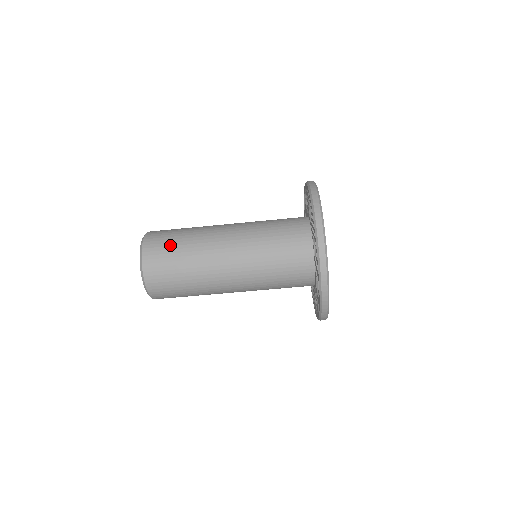
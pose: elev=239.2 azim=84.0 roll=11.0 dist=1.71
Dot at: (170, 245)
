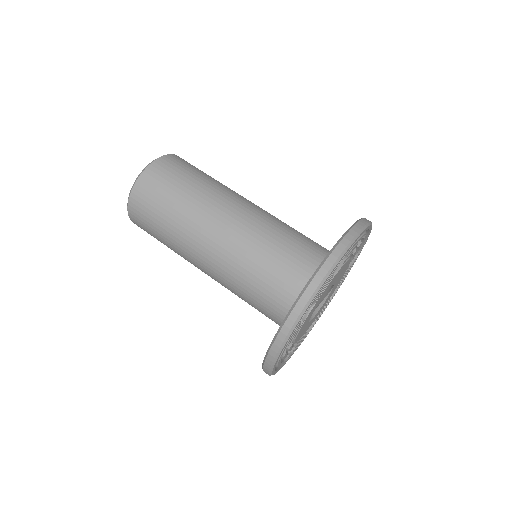
Dot at: (193, 170)
